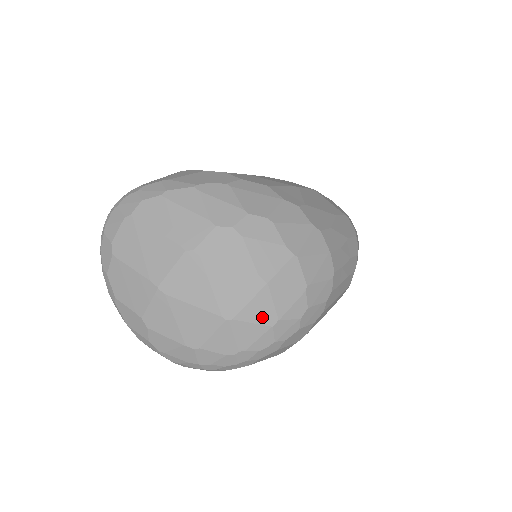
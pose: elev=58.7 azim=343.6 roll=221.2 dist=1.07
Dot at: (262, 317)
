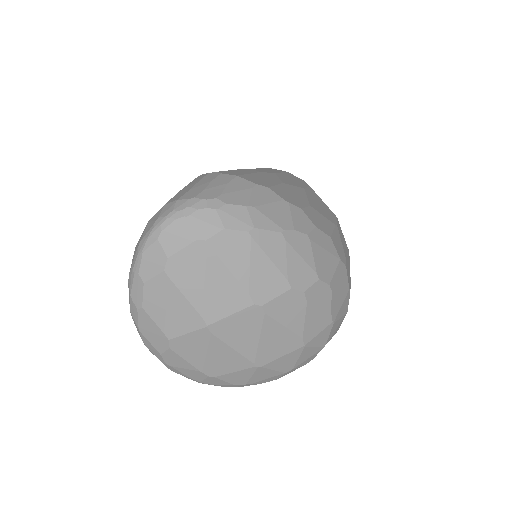
Dot at: (283, 367)
